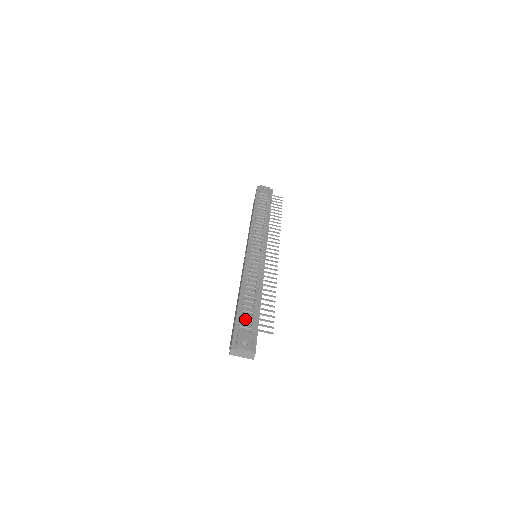
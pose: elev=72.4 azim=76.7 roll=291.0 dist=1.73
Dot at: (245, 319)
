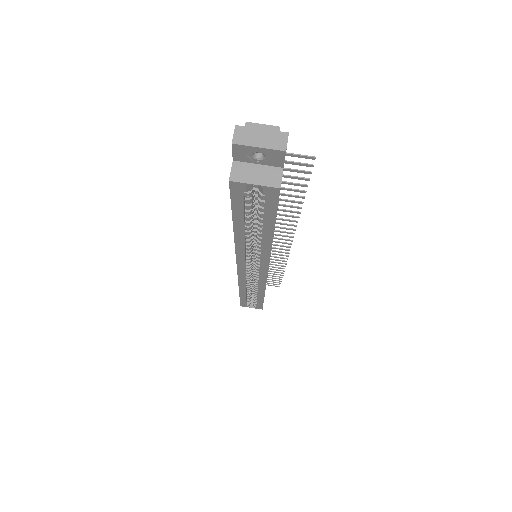
Dot at: occluded
